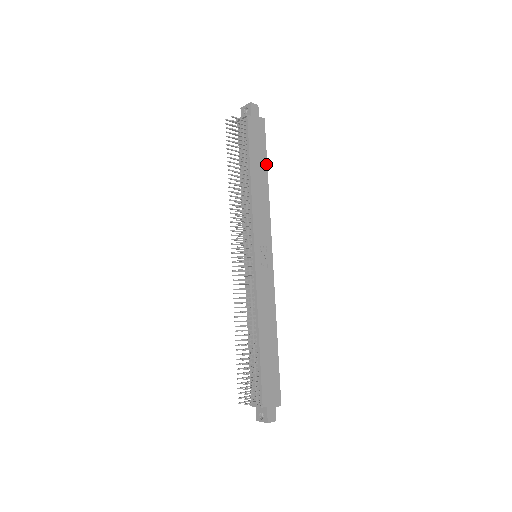
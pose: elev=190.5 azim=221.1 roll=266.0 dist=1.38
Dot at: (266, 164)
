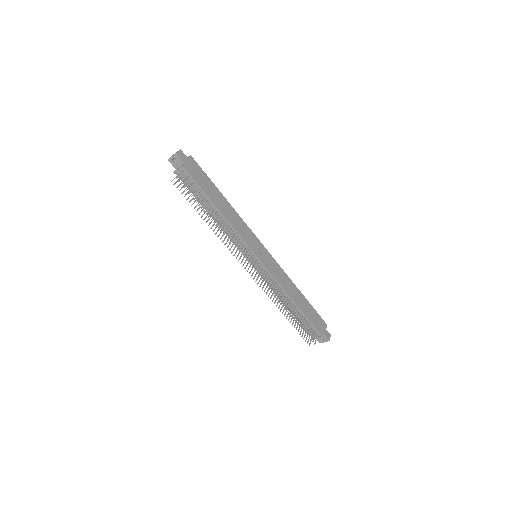
Dot at: (217, 189)
